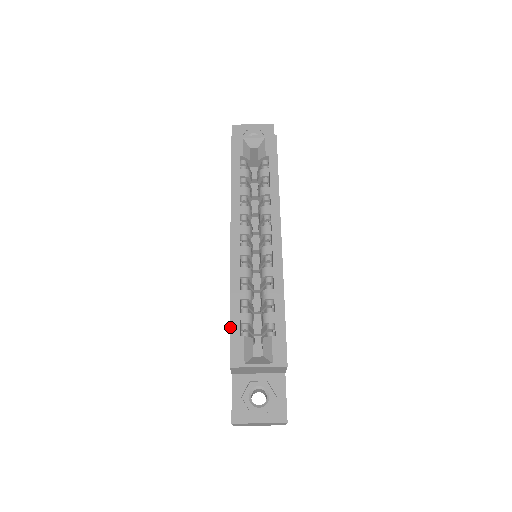
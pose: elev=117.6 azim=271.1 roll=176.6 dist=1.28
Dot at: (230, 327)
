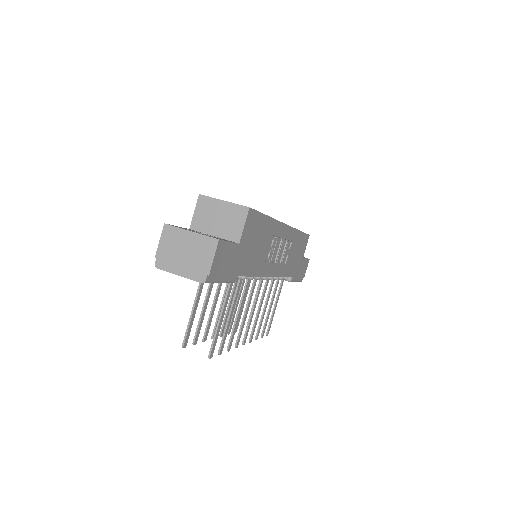
Dot at: occluded
